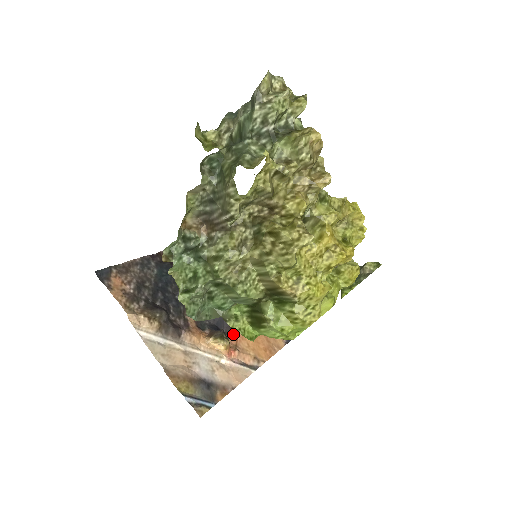
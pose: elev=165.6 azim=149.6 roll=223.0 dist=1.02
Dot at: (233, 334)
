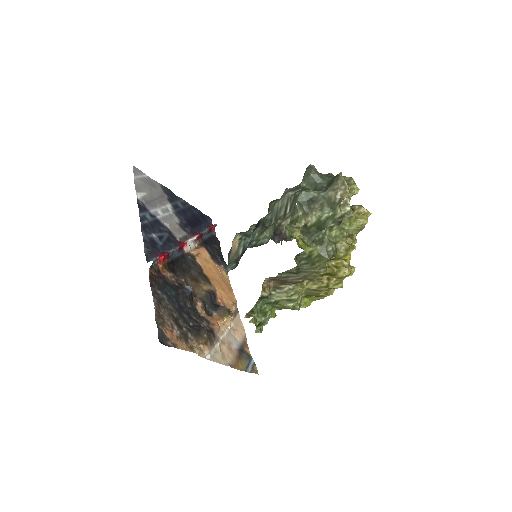
Dot at: (218, 299)
